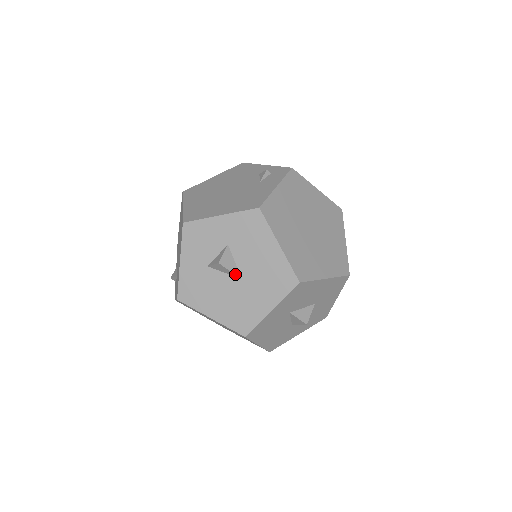
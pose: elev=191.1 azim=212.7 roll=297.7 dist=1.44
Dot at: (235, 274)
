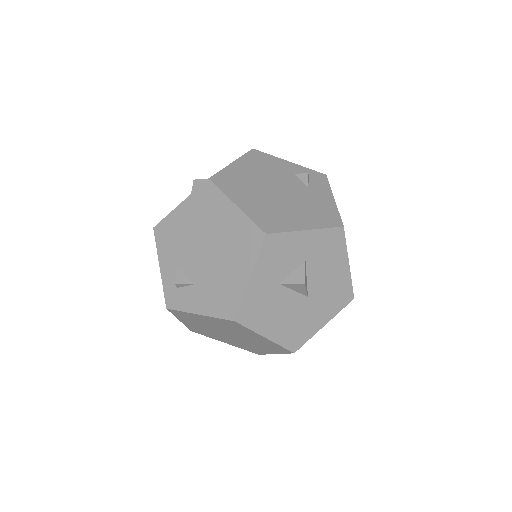
Dot at: (307, 292)
